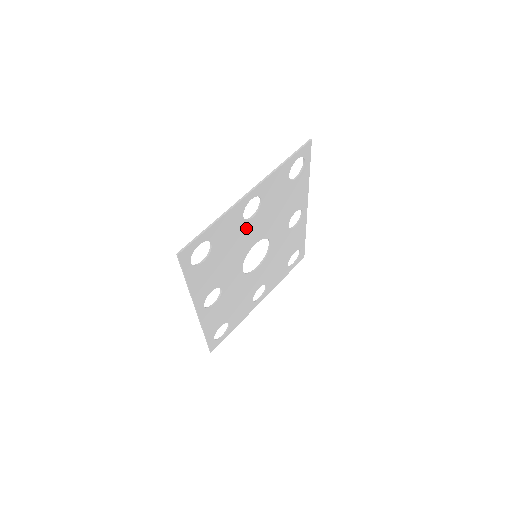
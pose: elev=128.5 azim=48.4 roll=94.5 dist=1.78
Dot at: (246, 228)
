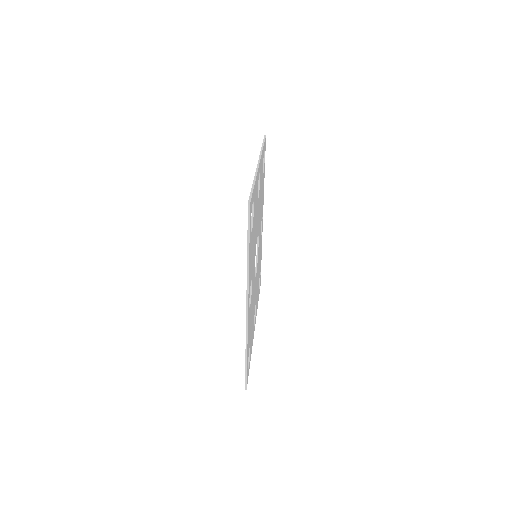
Dot at: (257, 209)
